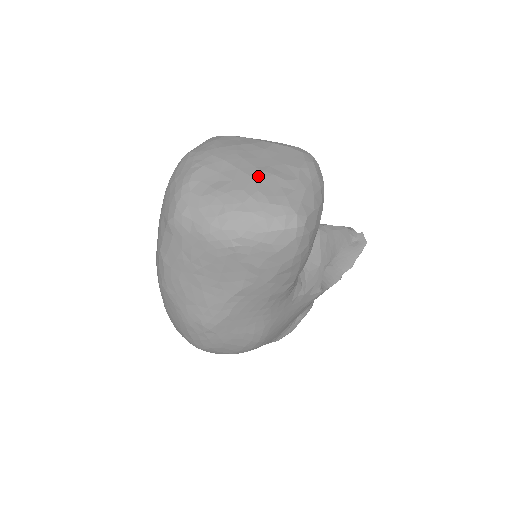
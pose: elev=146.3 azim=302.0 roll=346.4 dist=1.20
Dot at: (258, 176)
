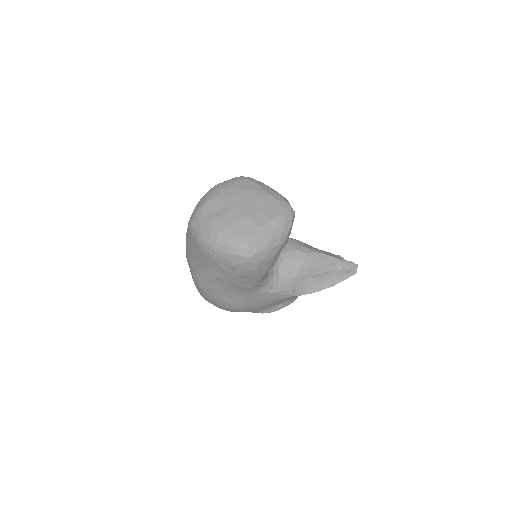
Dot at: (240, 217)
